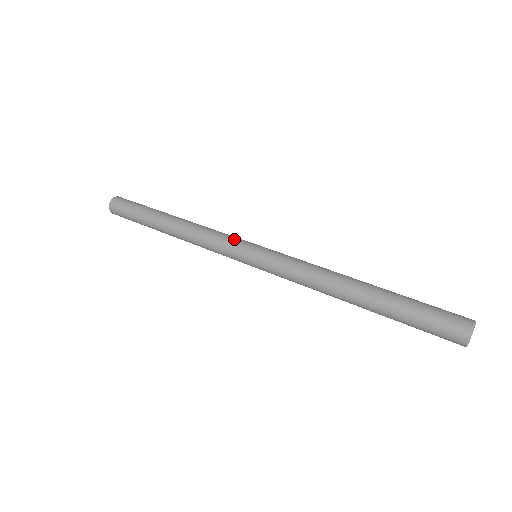
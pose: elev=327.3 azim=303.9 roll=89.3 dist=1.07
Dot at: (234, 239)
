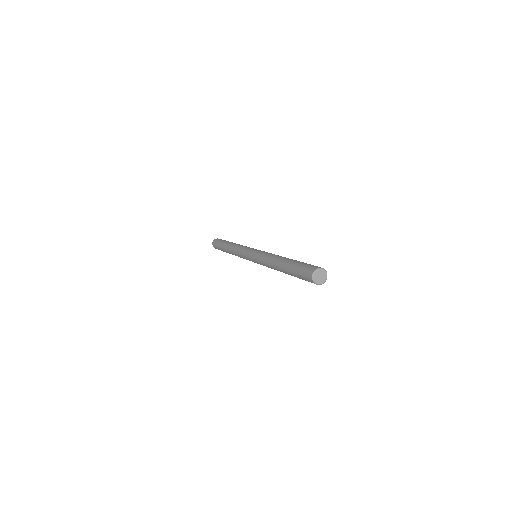
Dot at: occluded
